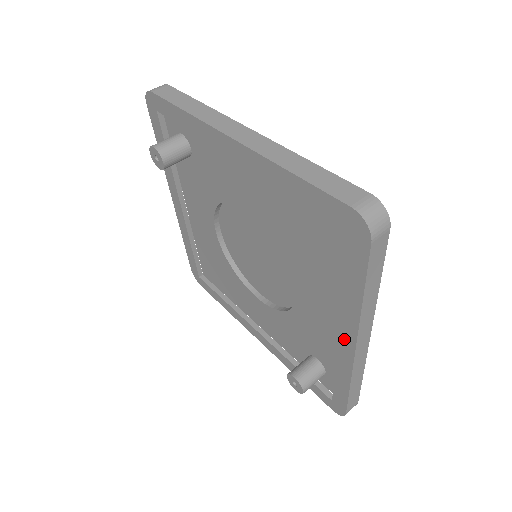
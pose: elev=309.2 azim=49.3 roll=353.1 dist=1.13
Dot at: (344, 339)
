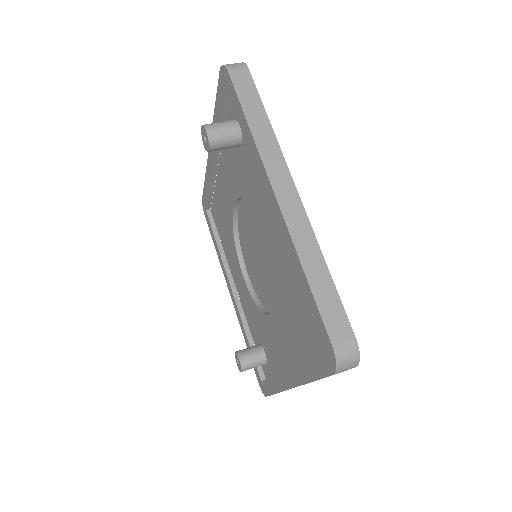
Dot at: (287, 376)
